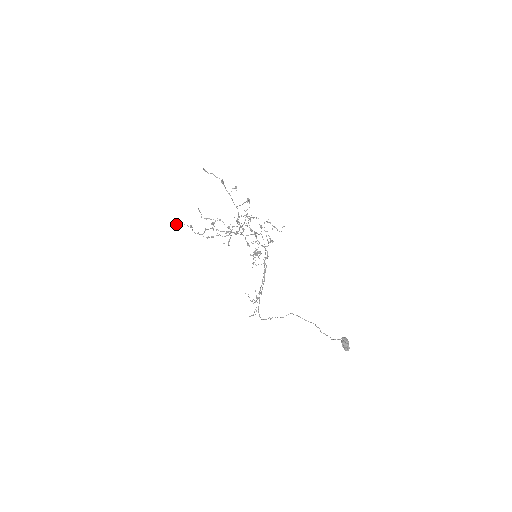
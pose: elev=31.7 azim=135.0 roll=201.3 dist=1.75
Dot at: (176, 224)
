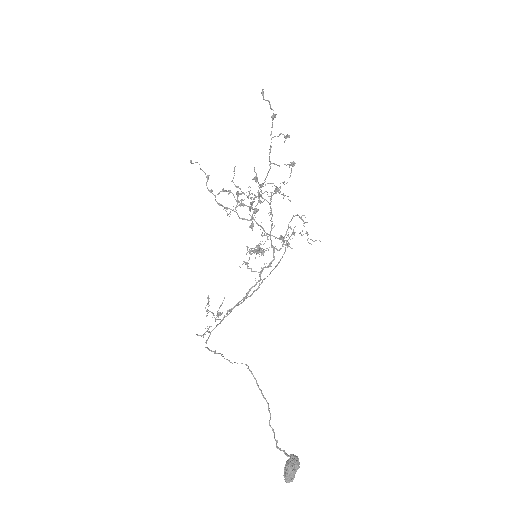
Dot at: occluded
